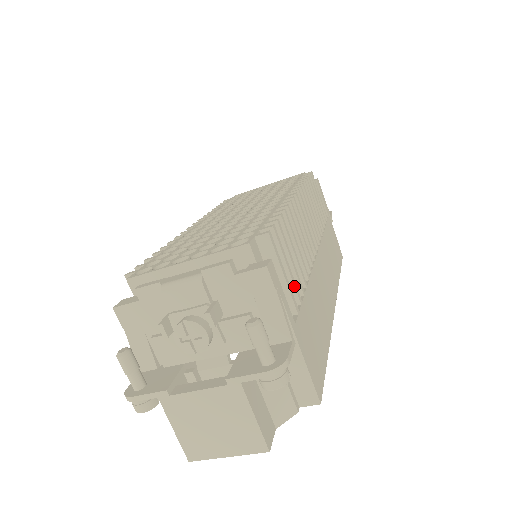
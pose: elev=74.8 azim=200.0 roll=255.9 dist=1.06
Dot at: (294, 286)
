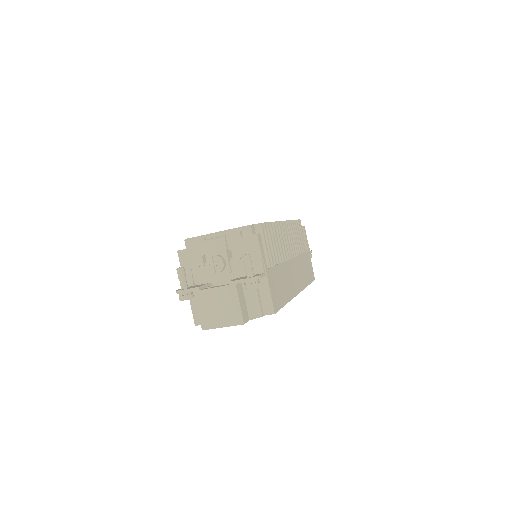
Dot at: (271, 256)
